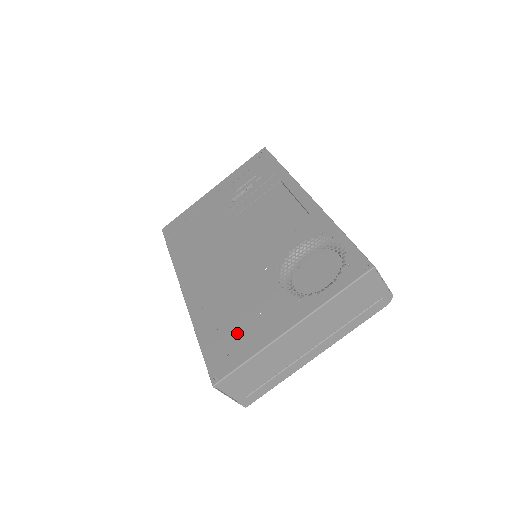
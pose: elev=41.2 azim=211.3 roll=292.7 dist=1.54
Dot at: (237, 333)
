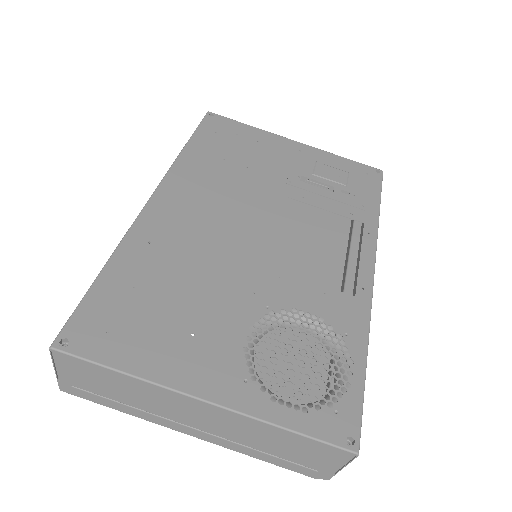
Dot at: (146, 322)
